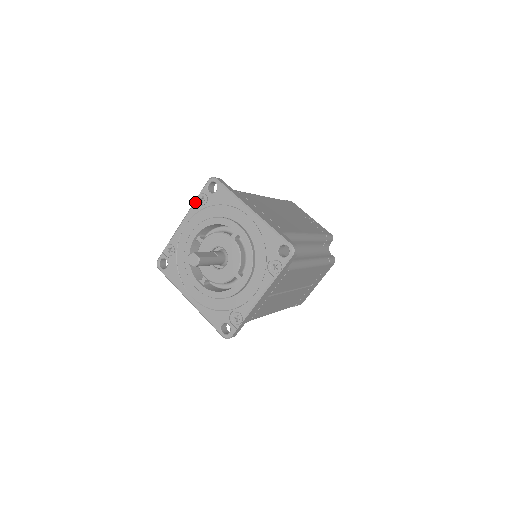
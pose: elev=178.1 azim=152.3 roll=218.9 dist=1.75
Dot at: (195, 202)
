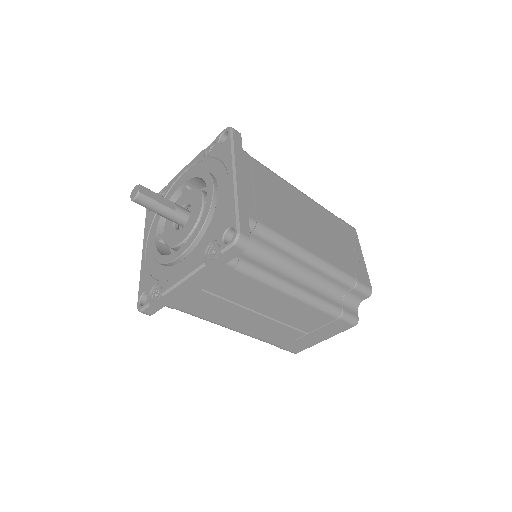
Dot at: (205, 150)
